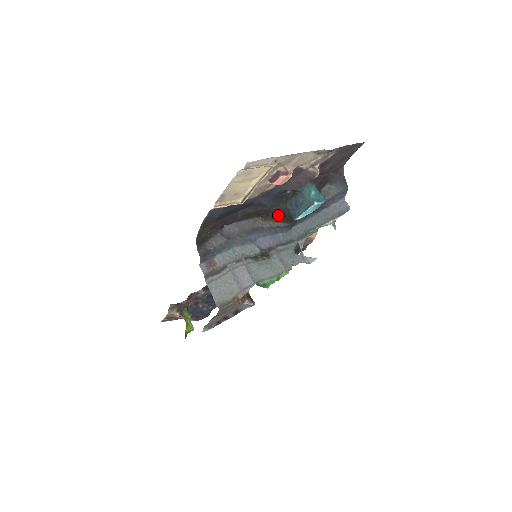
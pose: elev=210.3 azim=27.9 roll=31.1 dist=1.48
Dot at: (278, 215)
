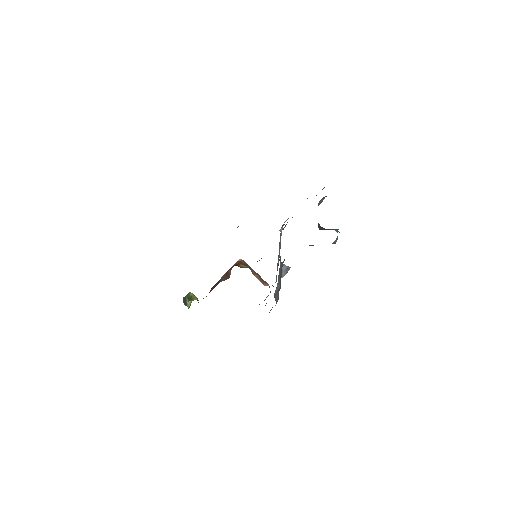
Dot at: occluded
